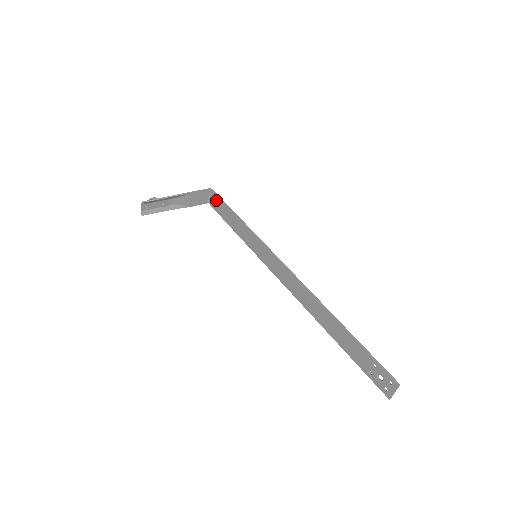
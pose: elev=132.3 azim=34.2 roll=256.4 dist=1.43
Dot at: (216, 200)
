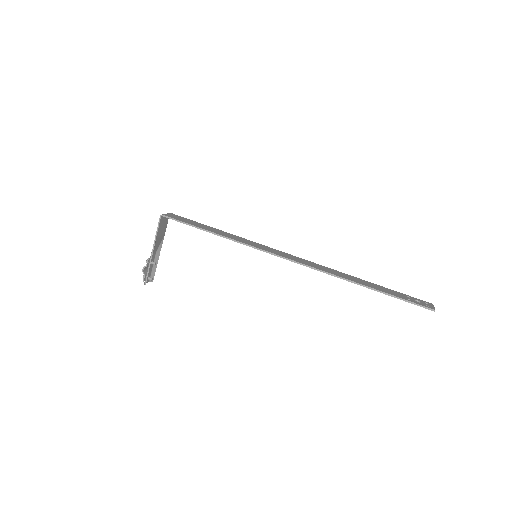
Dot at: occluded
